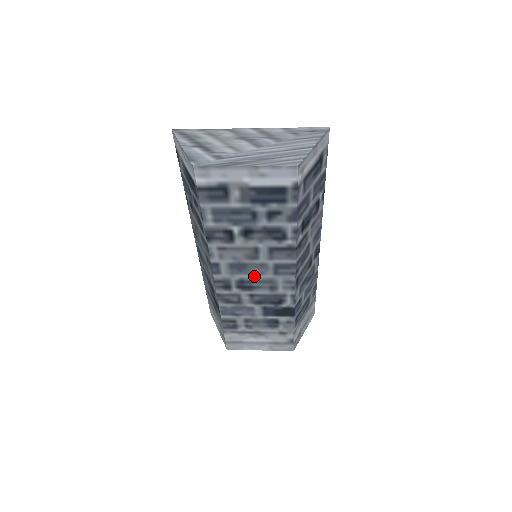
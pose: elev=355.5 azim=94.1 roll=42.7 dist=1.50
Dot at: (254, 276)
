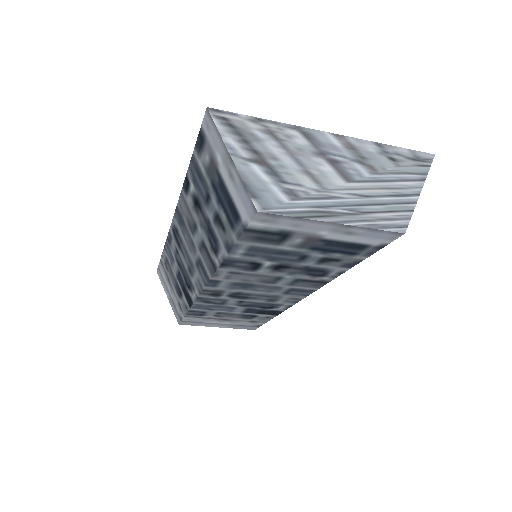
Dot at: (257, 292)
